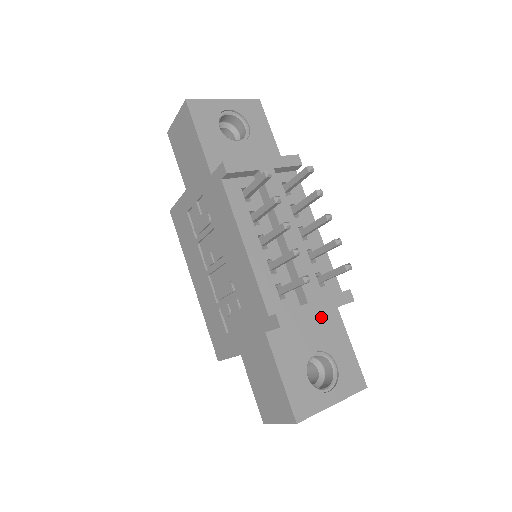
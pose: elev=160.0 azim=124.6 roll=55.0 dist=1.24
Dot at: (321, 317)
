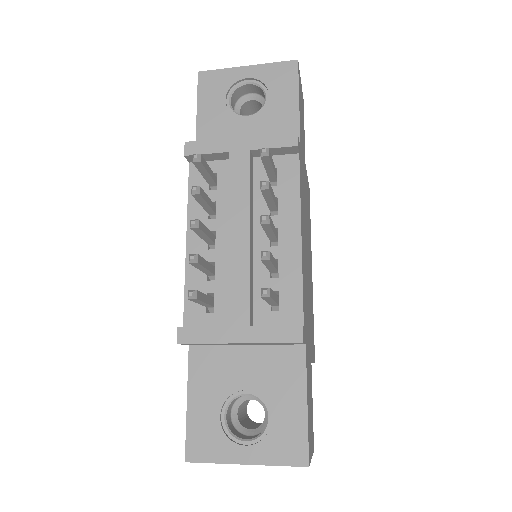
Dot at: (273, 350)
